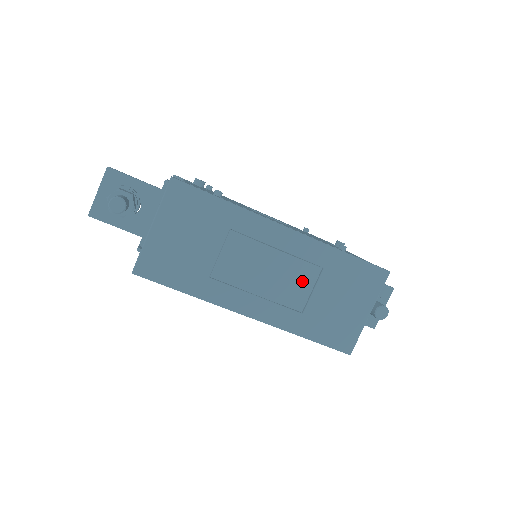
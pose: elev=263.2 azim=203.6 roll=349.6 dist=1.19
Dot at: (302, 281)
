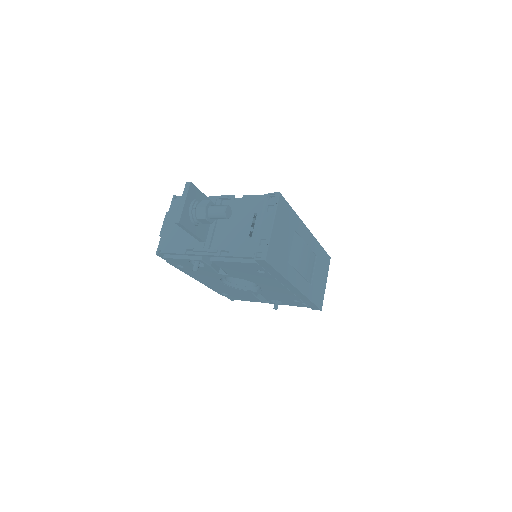
Dot at: (312, 264)
